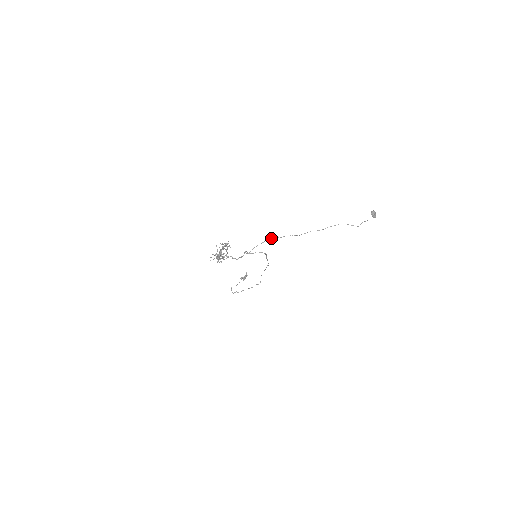
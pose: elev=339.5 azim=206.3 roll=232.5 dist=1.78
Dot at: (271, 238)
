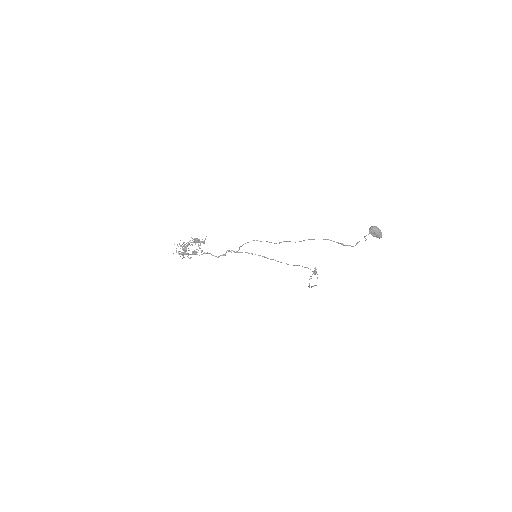
Dot at: occluded
